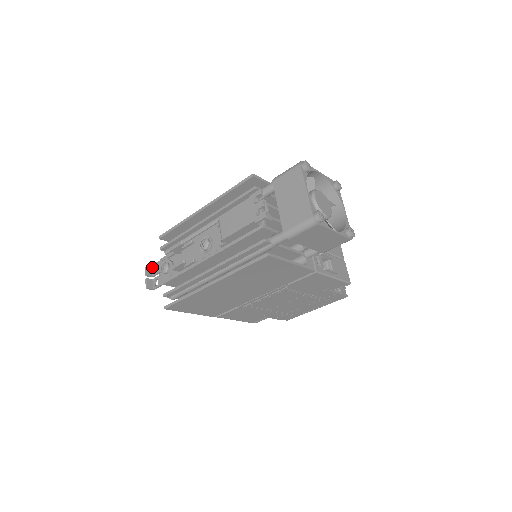
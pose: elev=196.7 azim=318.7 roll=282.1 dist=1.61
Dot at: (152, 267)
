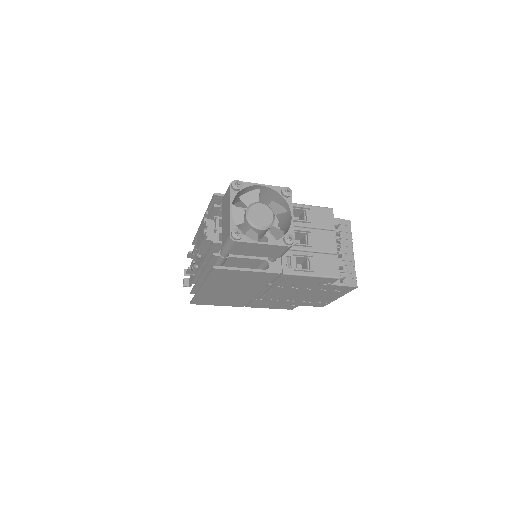
Dot at: occluded
